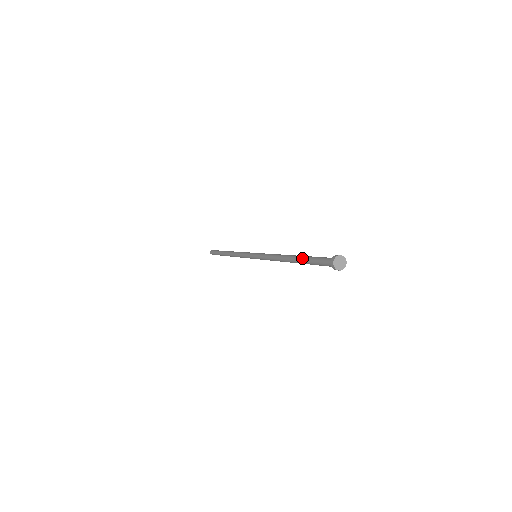
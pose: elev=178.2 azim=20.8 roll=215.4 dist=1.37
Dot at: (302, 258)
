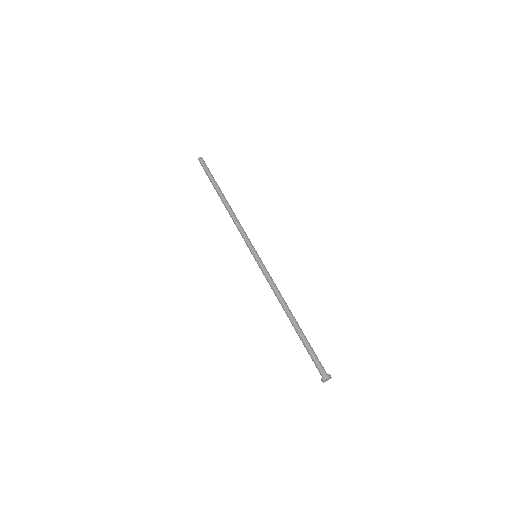
Dot at: occluded
